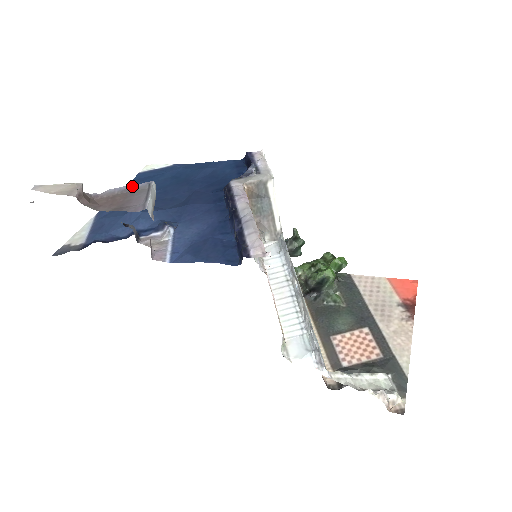
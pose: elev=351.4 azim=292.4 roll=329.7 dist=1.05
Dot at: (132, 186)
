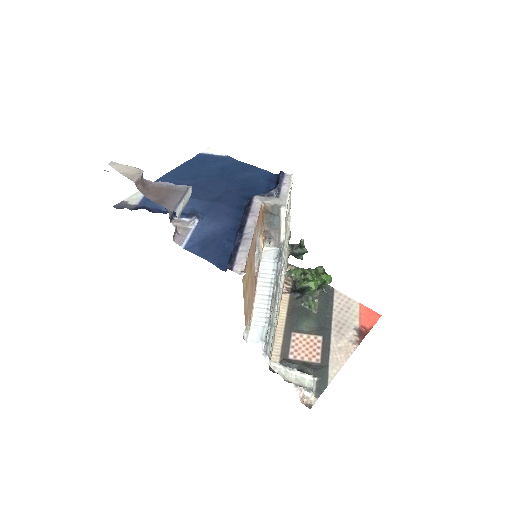
Dot at: (176, 185)
